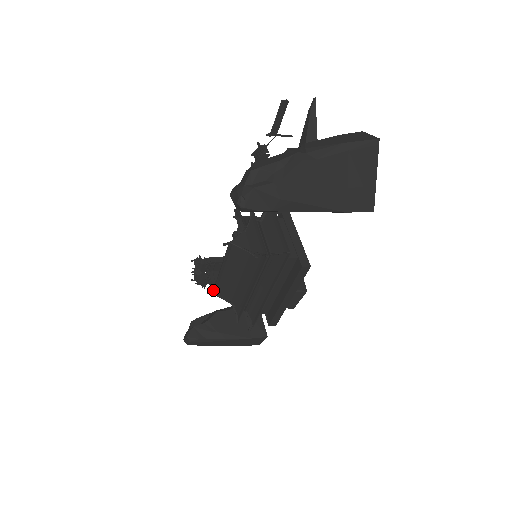
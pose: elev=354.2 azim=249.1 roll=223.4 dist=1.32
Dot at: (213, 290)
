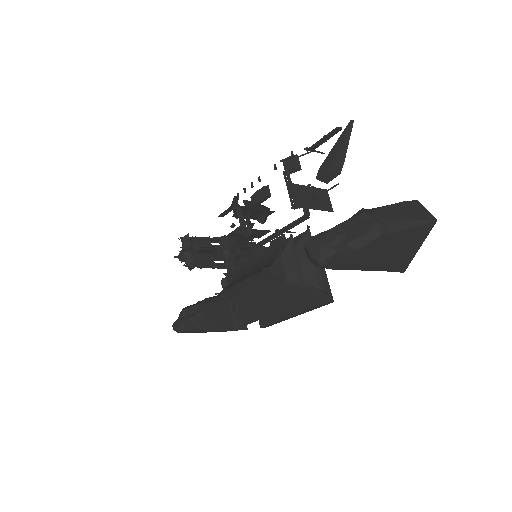
Dot at: (222, 292)
